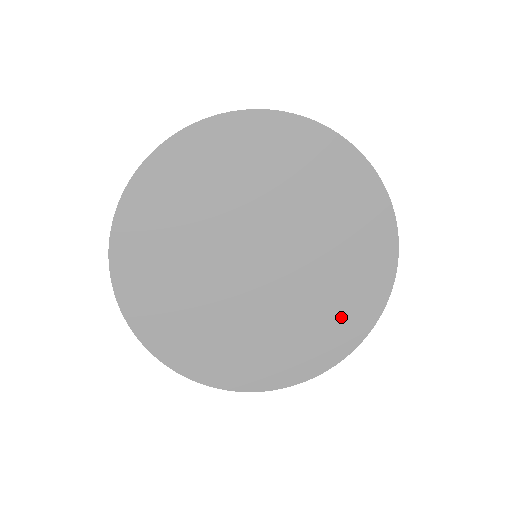
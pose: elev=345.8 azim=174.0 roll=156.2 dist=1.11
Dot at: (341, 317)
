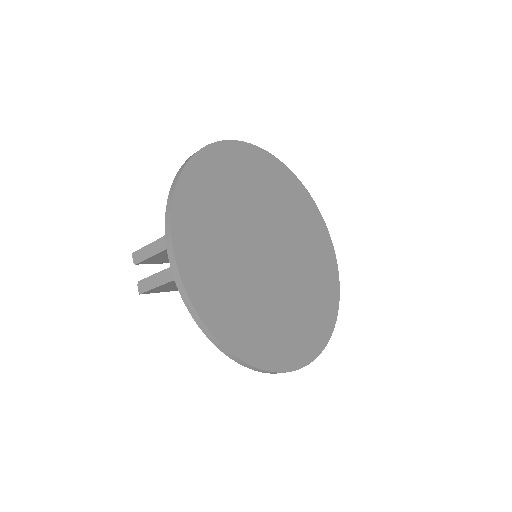
Dot at: (323, 265)
